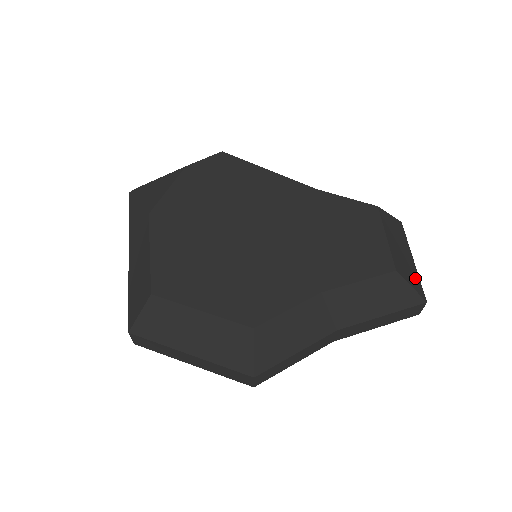
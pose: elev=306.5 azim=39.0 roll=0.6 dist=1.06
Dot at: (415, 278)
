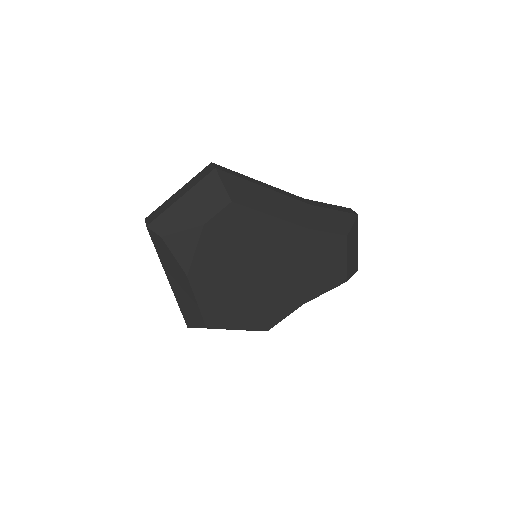
Dot at: (355, 263)
